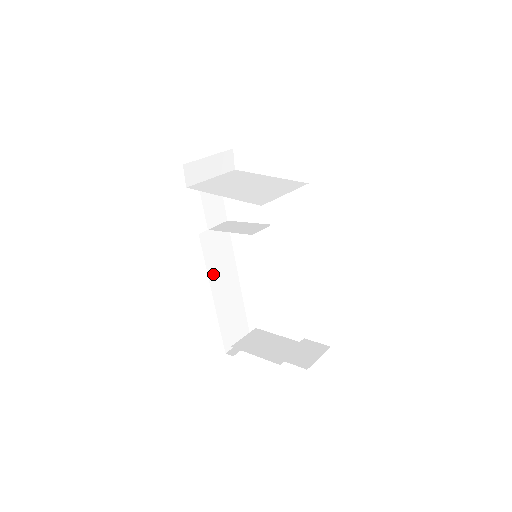
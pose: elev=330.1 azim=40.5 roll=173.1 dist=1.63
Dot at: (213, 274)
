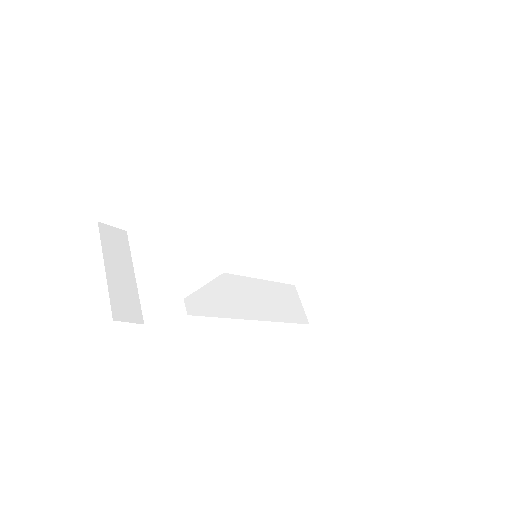
Dot at: (233, 311)
